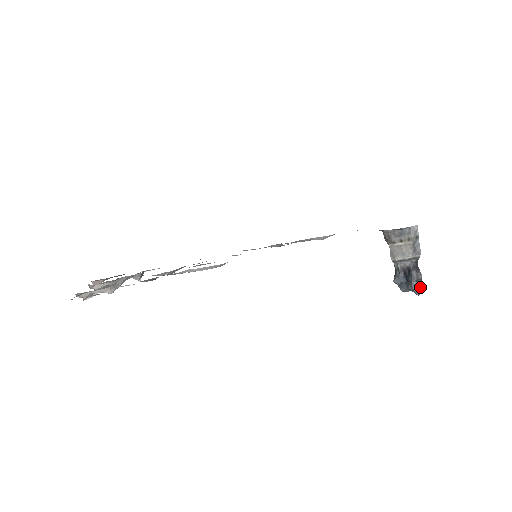
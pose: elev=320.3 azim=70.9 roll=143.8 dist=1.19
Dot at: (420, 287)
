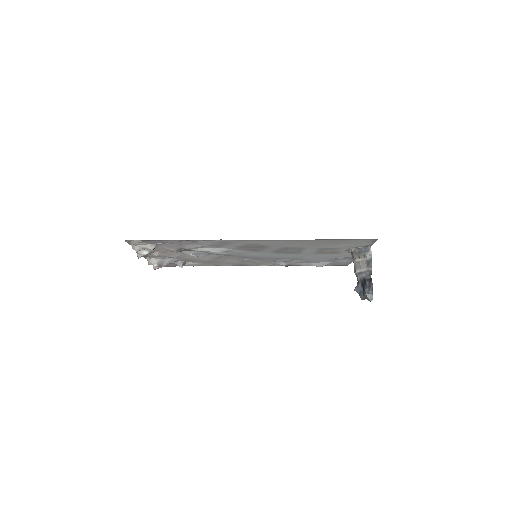
Dot at: (372, 294)
